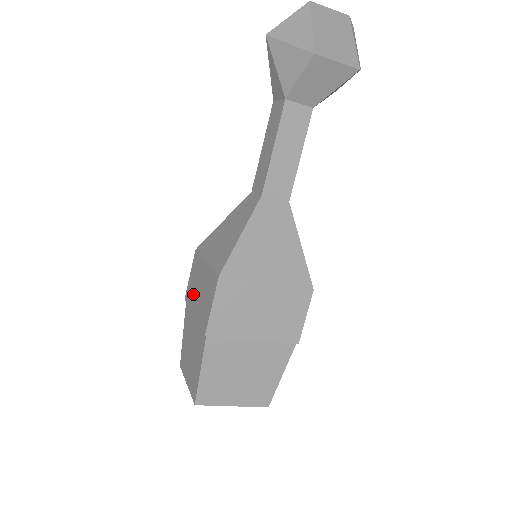
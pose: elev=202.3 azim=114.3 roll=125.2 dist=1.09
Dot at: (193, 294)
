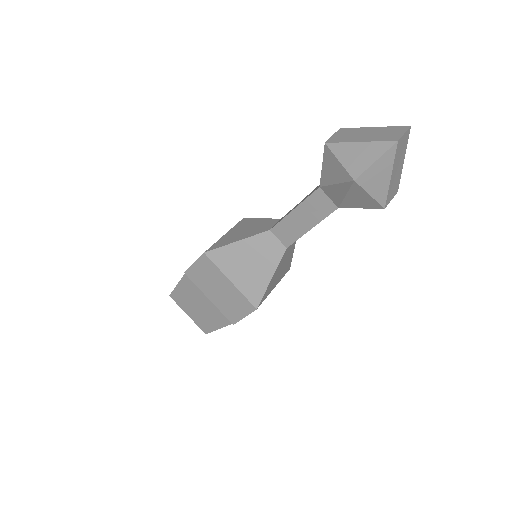
Dot at: (205, 284)
